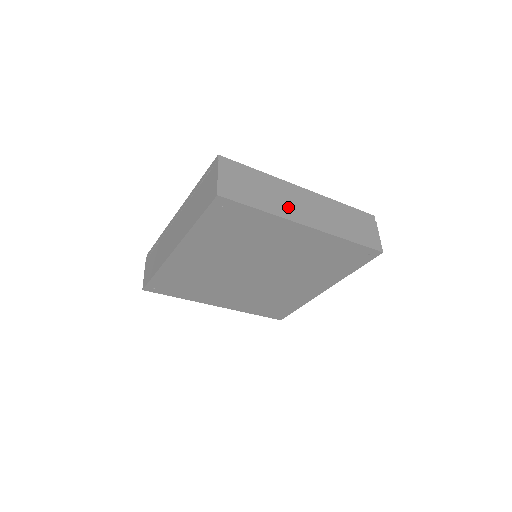
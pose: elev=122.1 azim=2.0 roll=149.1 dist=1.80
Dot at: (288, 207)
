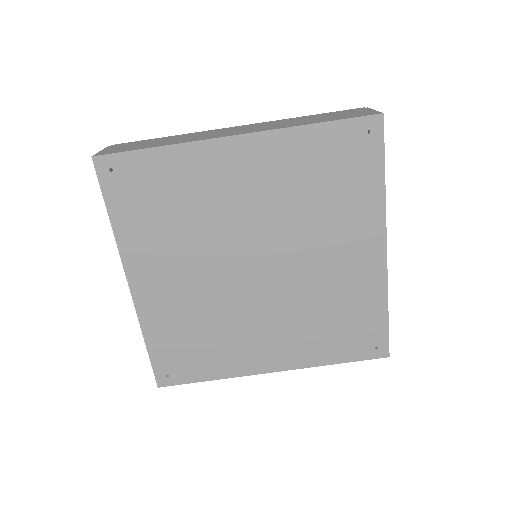
Dot at: (204, 137)
